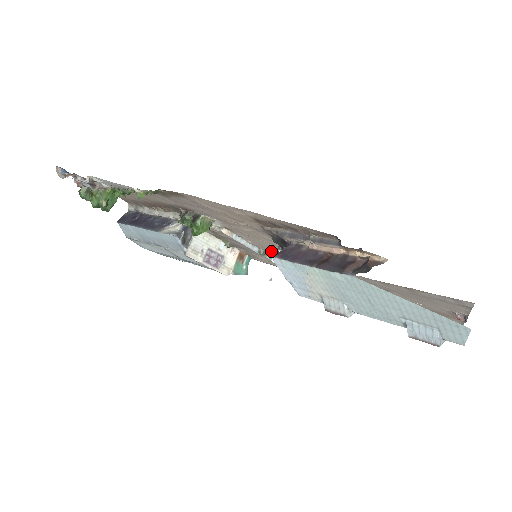
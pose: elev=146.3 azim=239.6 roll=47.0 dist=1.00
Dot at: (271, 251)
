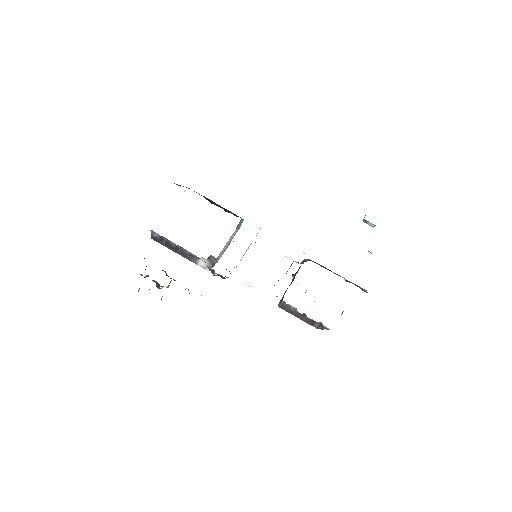
Dot at: occluded
